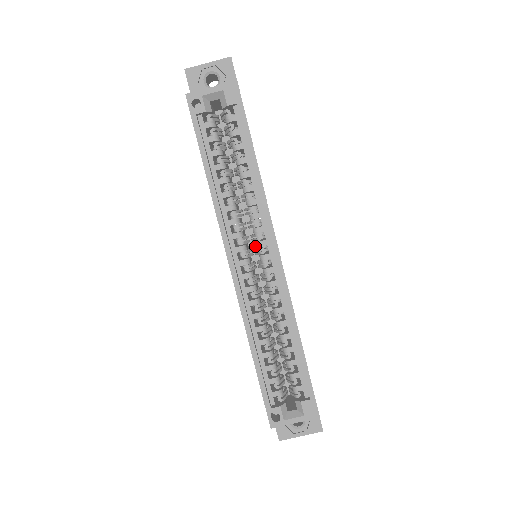
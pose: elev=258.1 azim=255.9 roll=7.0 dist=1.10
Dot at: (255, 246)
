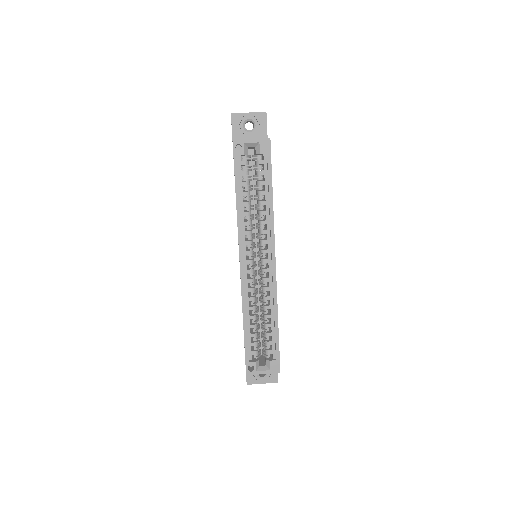
Dot at: (257, 249)
